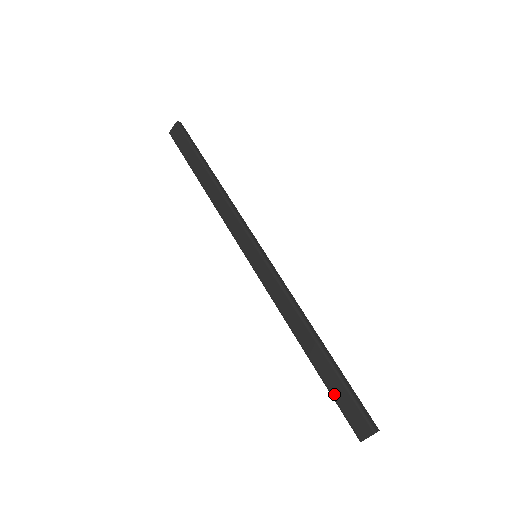
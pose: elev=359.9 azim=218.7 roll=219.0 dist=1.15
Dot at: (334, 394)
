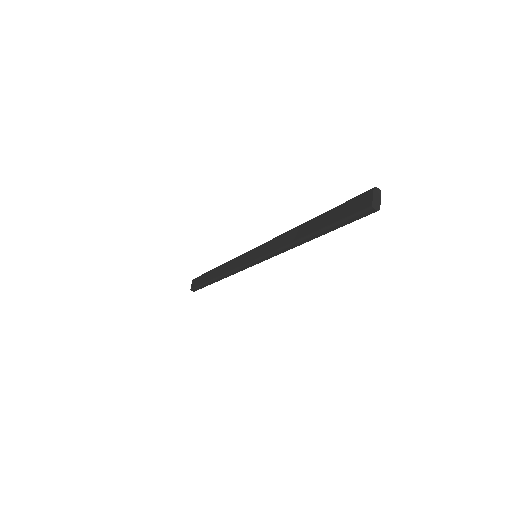
Dot at: (336, 219)
